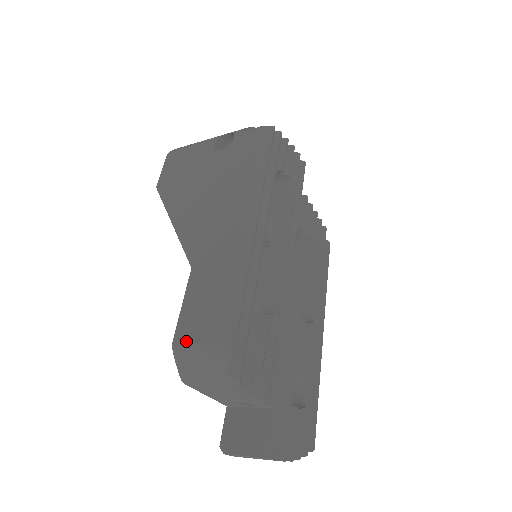
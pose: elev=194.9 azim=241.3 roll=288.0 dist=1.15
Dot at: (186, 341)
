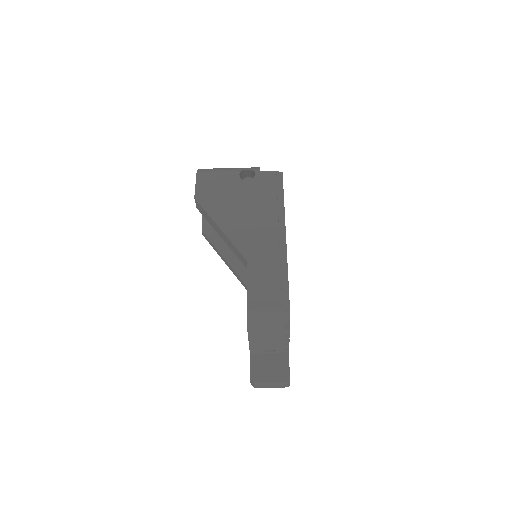
Dot at: (258, 307)
